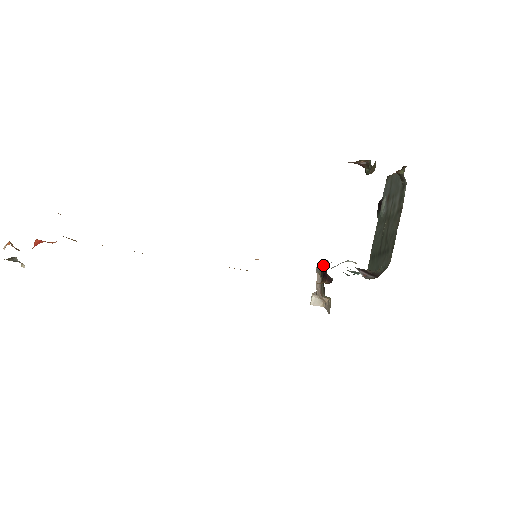
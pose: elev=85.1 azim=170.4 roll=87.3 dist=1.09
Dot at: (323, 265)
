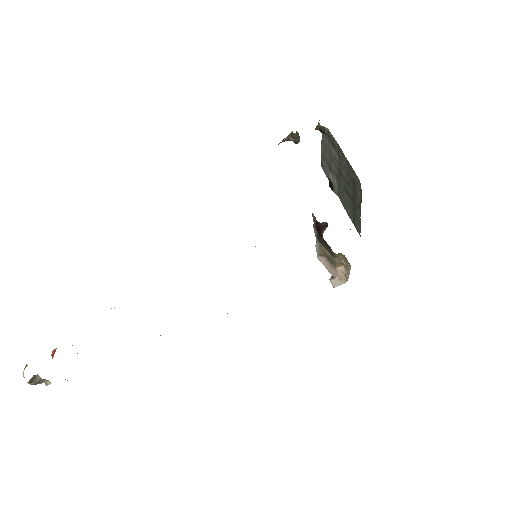
Dot at: (314, 229)
